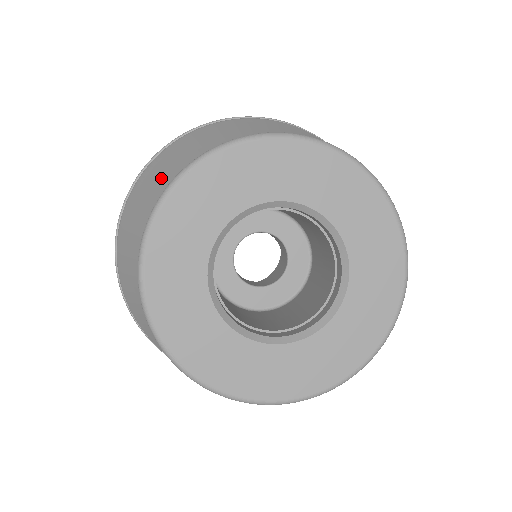
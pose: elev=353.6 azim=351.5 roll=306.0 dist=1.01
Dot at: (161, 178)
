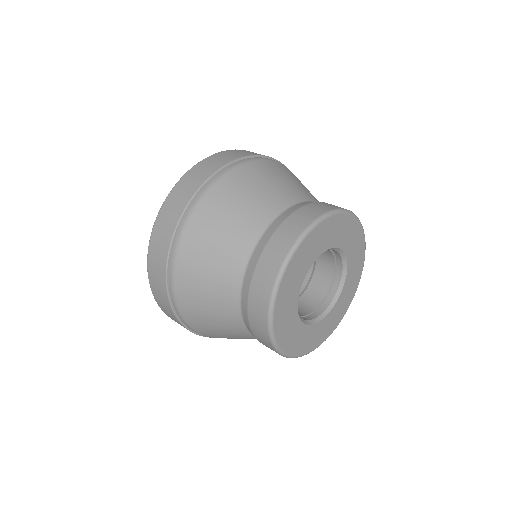
Dot at: (212, 311)
